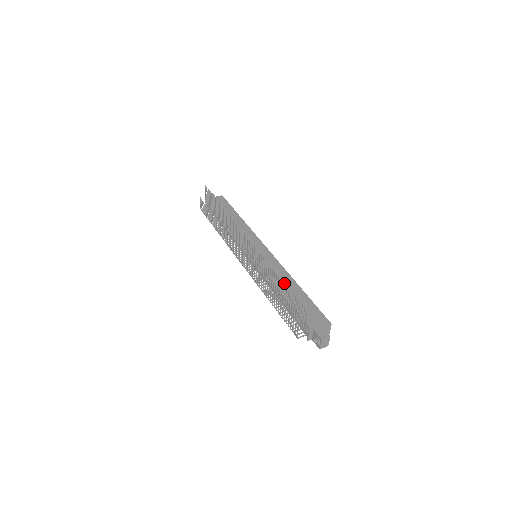
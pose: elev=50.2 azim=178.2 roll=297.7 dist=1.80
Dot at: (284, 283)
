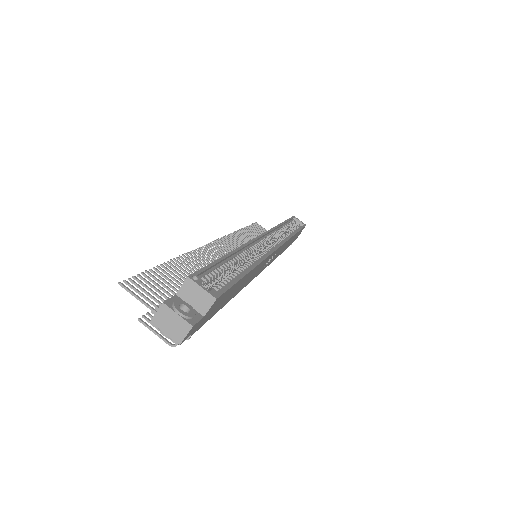
Dot at: occluded
